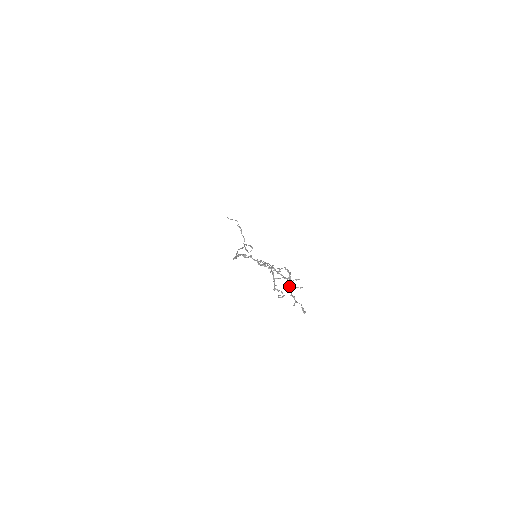
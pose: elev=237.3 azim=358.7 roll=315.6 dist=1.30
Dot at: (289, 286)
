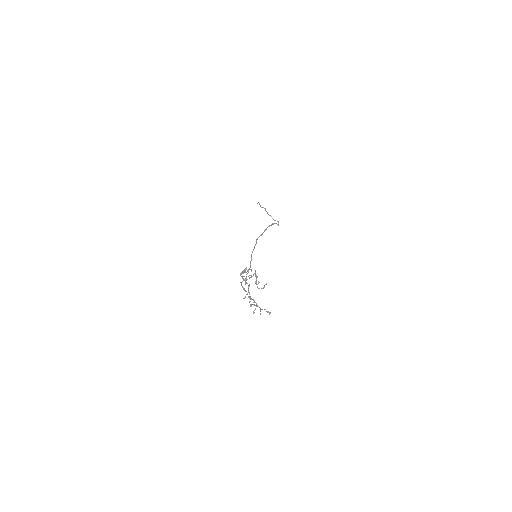
Dot at: occluded
